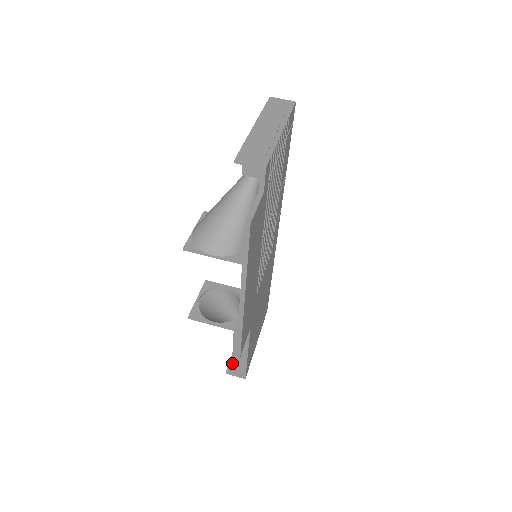
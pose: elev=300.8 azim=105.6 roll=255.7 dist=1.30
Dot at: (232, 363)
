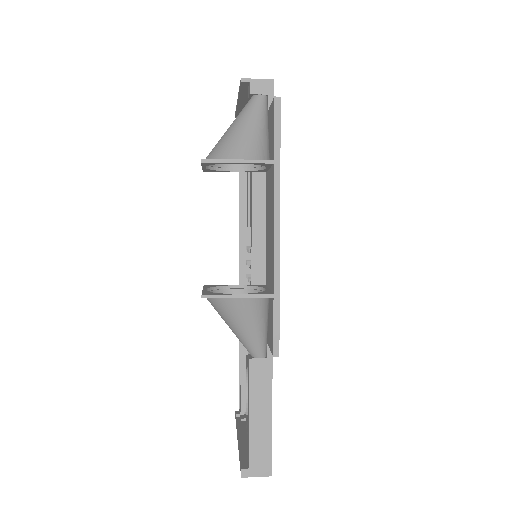
Dot at: (249, 443)
